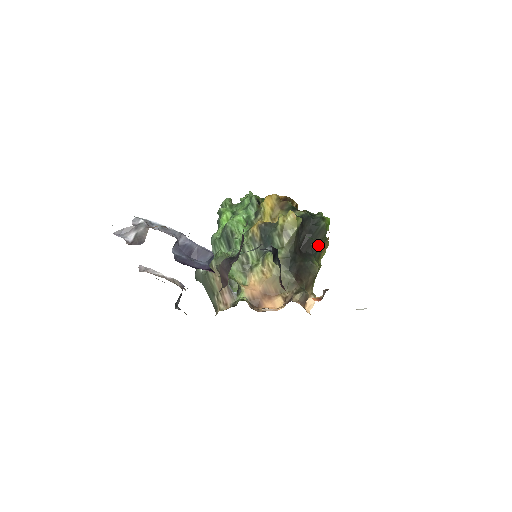
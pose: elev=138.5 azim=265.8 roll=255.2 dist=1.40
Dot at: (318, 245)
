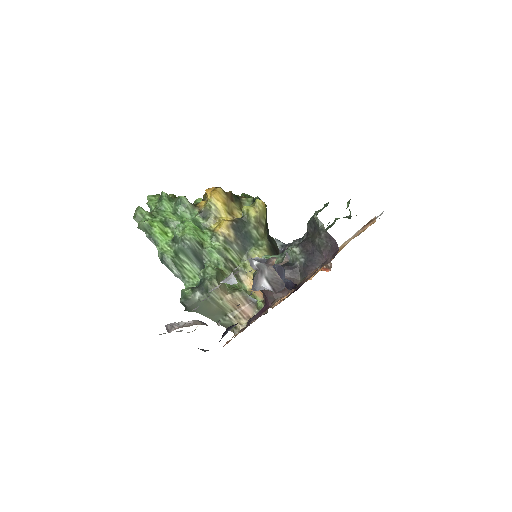
Dot at: (267, 225)
